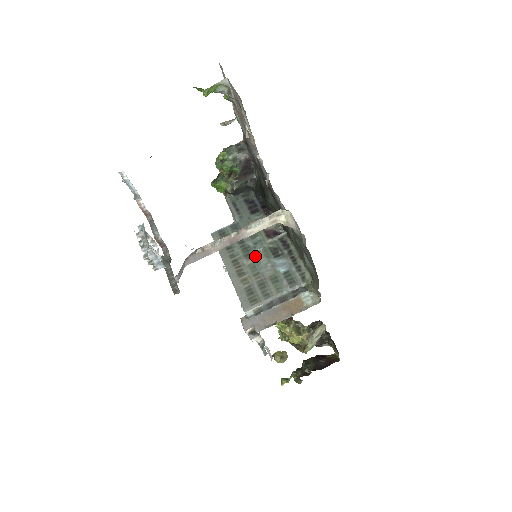
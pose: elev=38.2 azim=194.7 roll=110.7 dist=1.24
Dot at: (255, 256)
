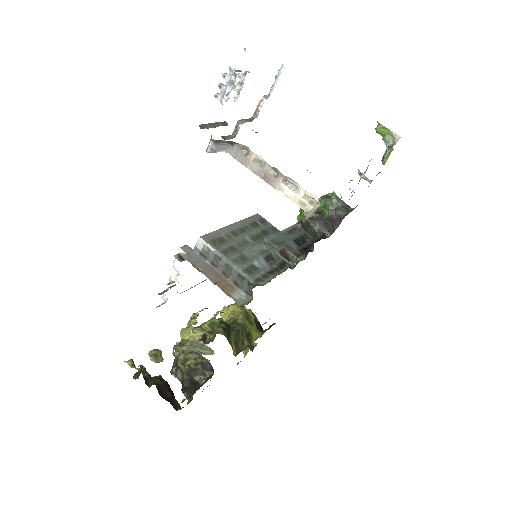
Dot at: (257, 243)
